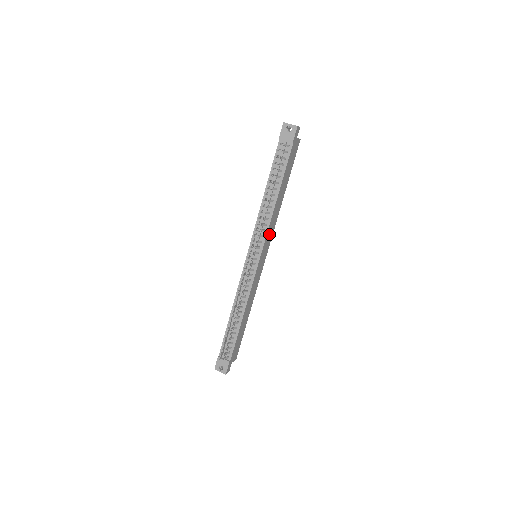
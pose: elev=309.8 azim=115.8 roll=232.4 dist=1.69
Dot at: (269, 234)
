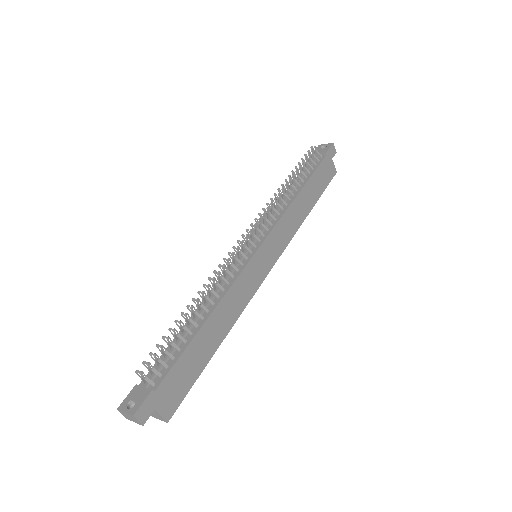
Dot at: (281, 233)
